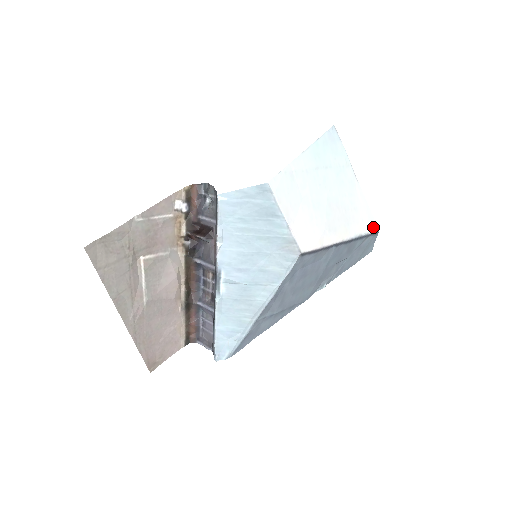
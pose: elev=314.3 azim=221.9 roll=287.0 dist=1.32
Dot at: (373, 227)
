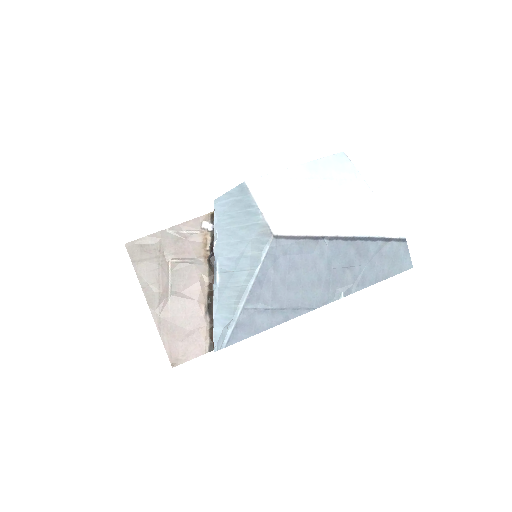
Dot at: (395, 233)
